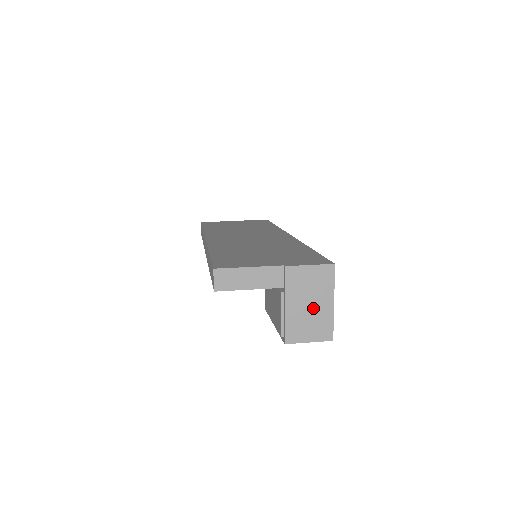
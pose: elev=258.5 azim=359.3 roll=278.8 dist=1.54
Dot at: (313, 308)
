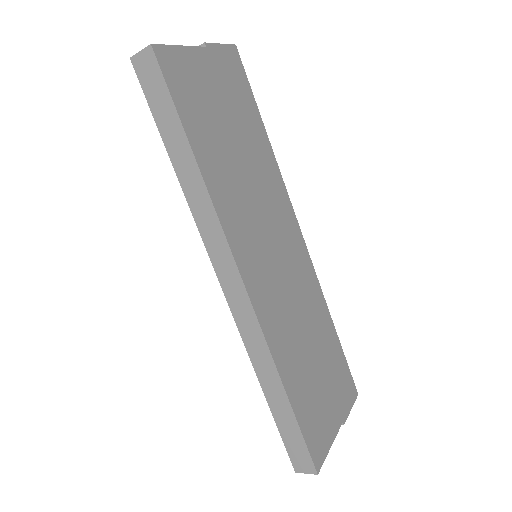
Dot at: occluded
